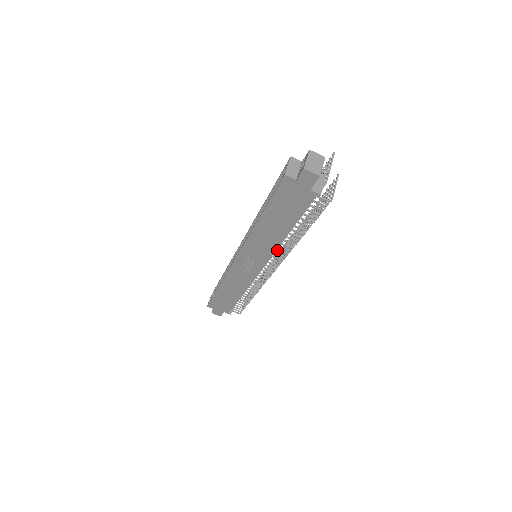
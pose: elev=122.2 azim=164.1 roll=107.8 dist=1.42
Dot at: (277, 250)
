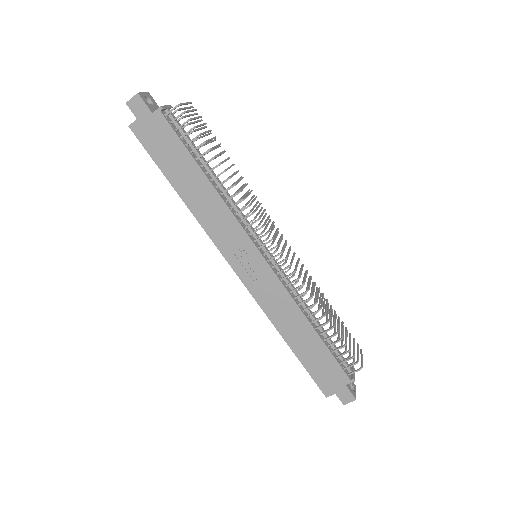
Dot at: (237, 213)
